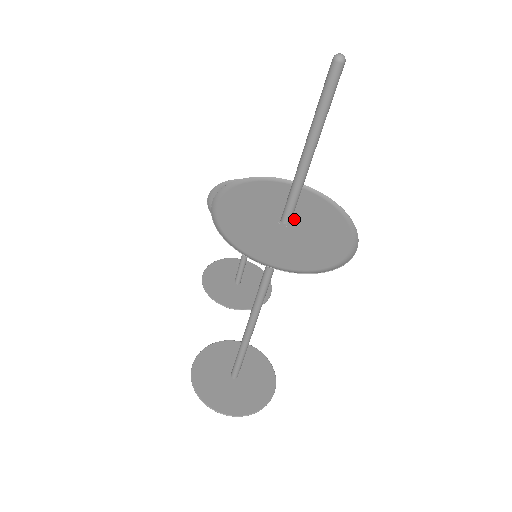
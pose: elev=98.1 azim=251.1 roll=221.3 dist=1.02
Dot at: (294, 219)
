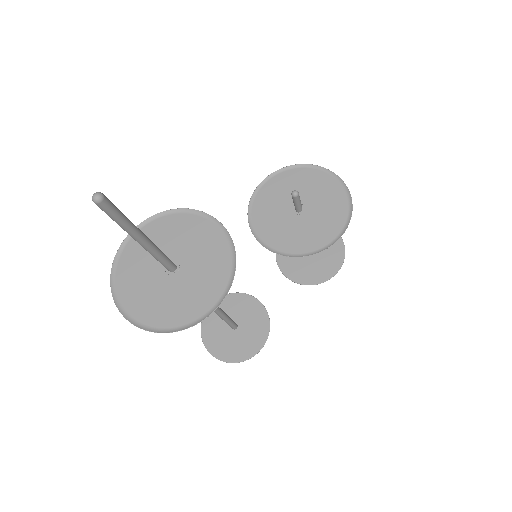
Dot at: (181, 269)
